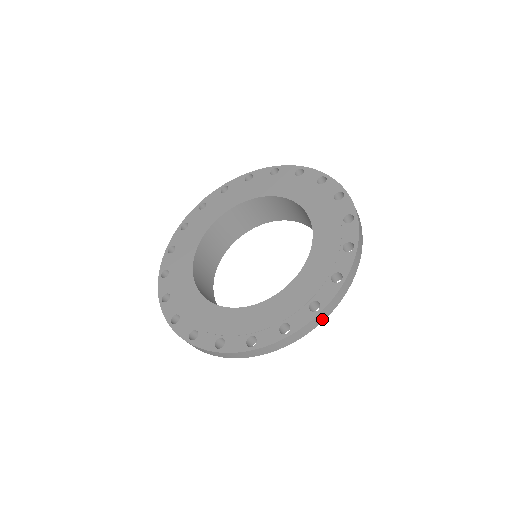
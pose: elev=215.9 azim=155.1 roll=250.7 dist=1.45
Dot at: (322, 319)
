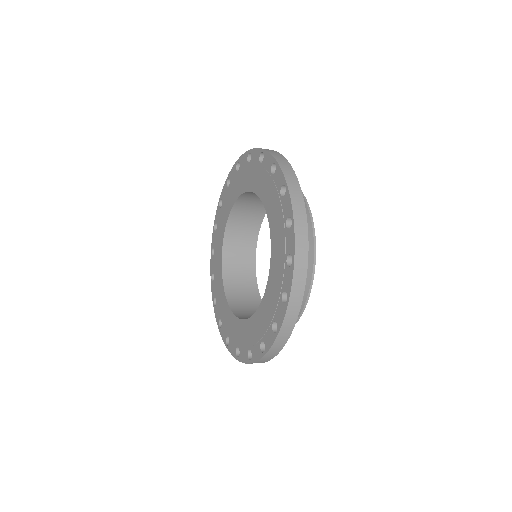
Dot at: (287, 336)
